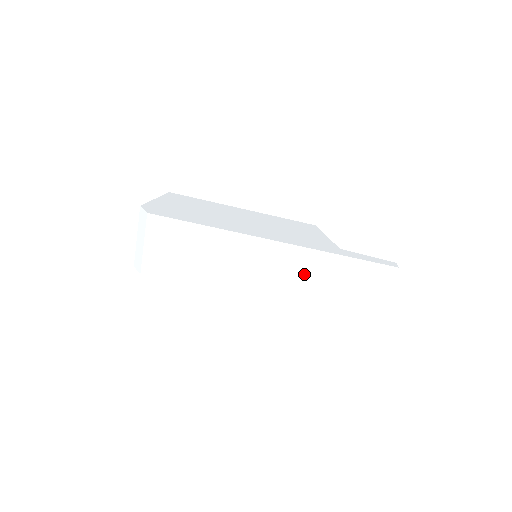
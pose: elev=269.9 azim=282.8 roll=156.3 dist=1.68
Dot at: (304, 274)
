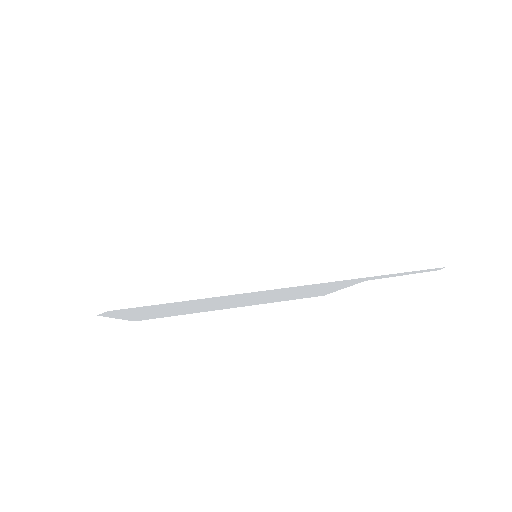
Dot at: (322, 231)
